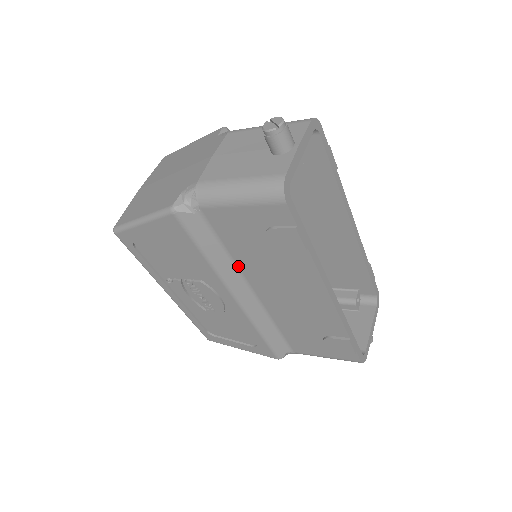
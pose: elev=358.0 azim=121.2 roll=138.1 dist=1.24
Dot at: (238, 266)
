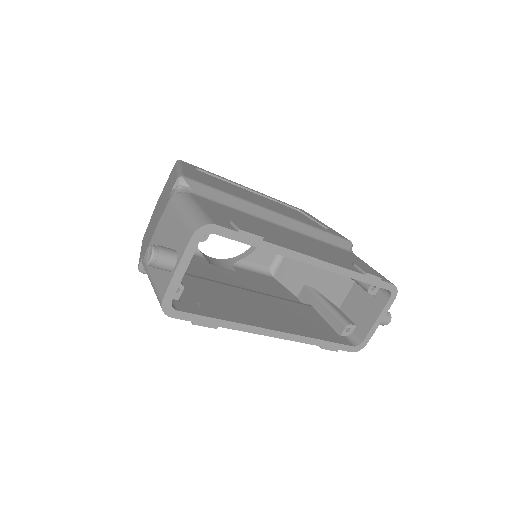
Dot at: occluded
